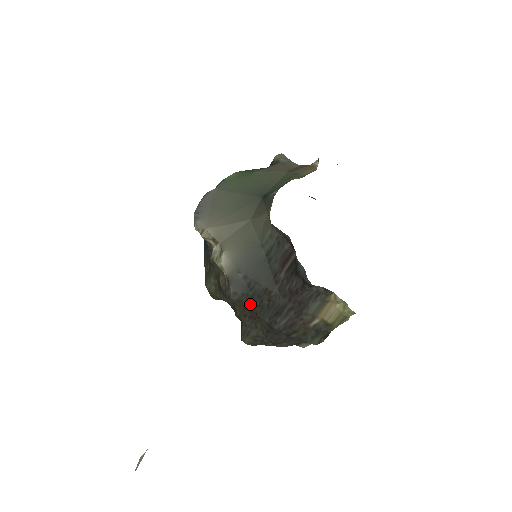
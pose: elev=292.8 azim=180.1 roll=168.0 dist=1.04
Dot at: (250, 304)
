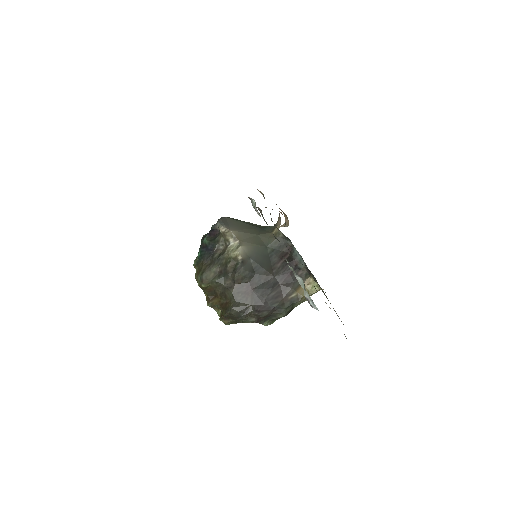
Dot at: (250, 282)
